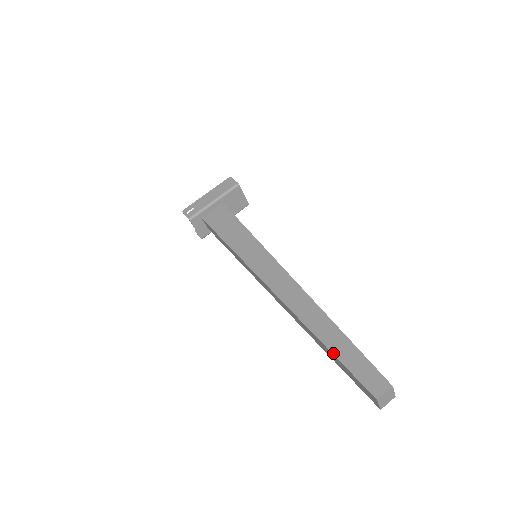
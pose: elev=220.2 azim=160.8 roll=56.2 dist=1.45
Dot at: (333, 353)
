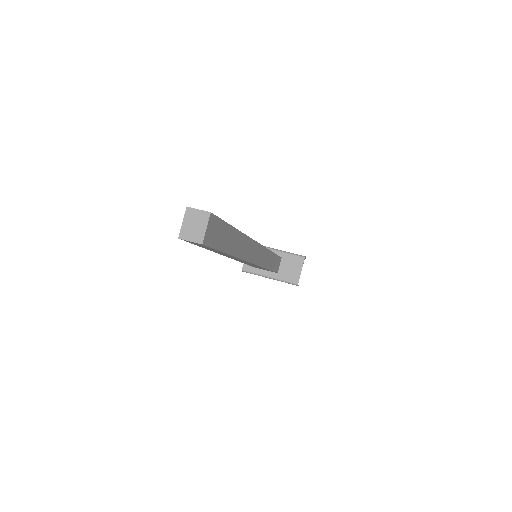
Dot at: occluded
